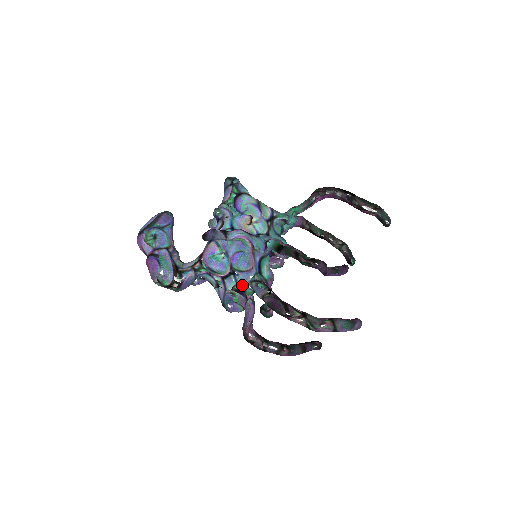
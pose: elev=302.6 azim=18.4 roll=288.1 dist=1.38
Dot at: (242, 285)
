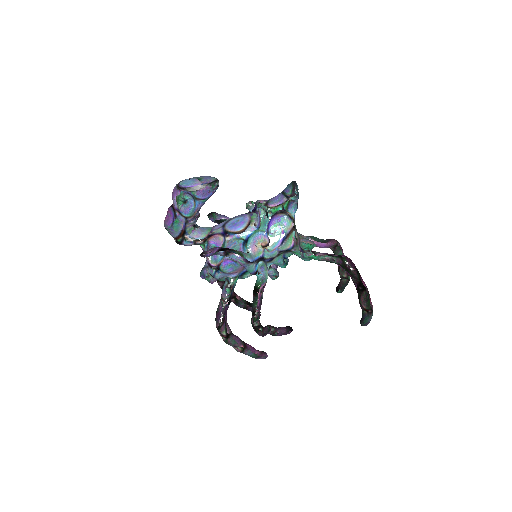
Dot at: (217, 278)
